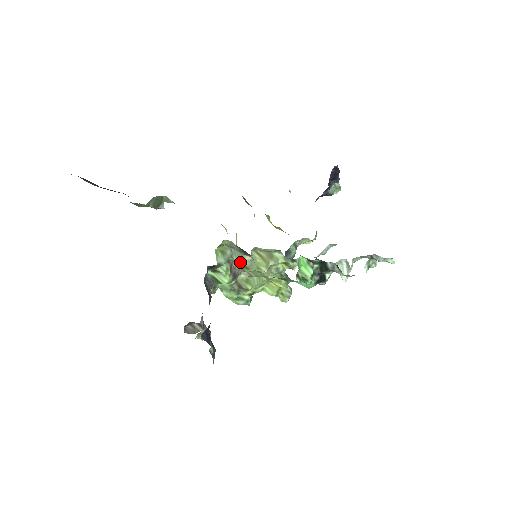
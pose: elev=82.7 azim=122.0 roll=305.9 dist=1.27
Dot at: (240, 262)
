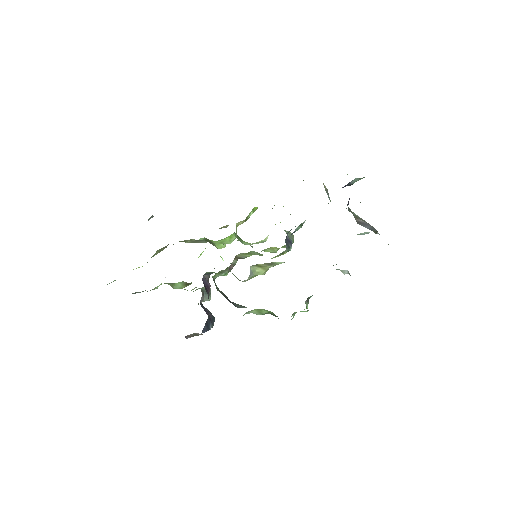
Dot at: (238, 279)
